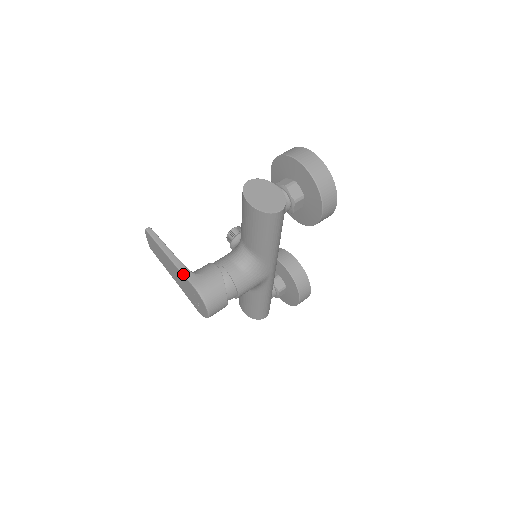
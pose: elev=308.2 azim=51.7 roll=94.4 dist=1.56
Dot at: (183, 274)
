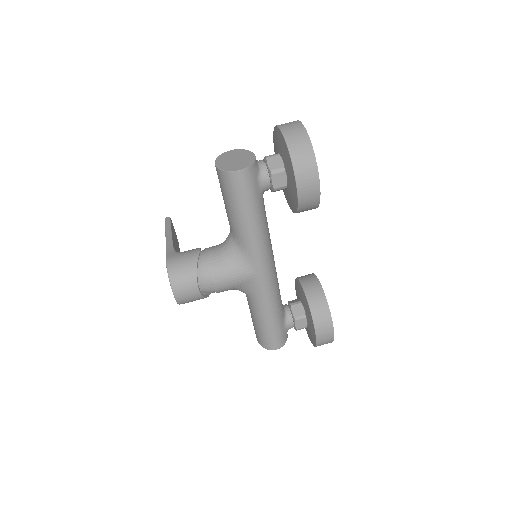
Dot at: (166, 251)
